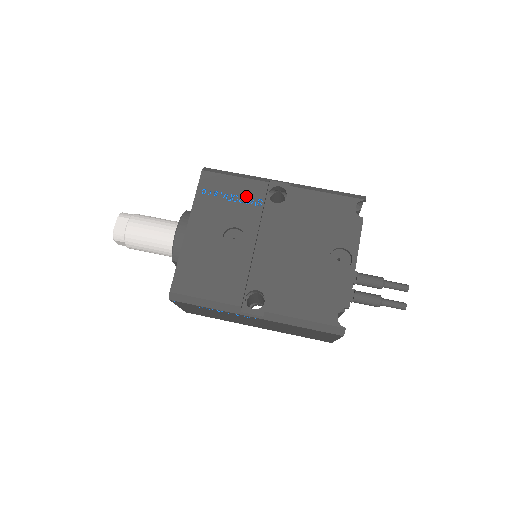
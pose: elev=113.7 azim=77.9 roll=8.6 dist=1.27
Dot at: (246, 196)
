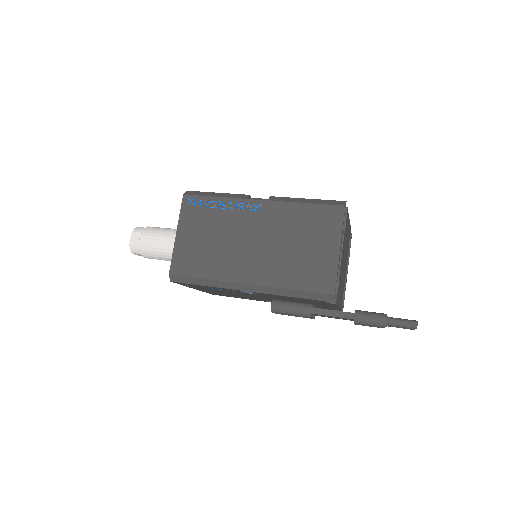
Dot at: occluded
